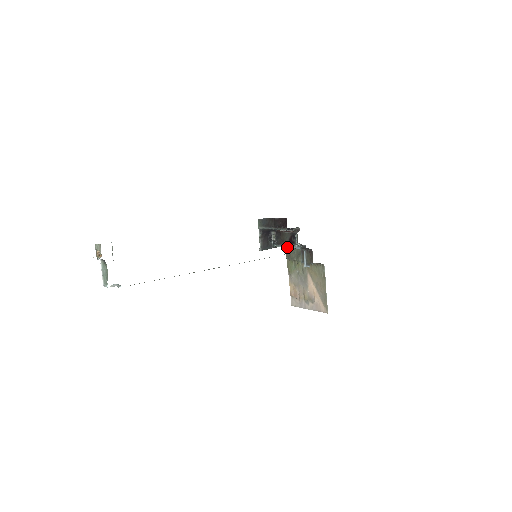
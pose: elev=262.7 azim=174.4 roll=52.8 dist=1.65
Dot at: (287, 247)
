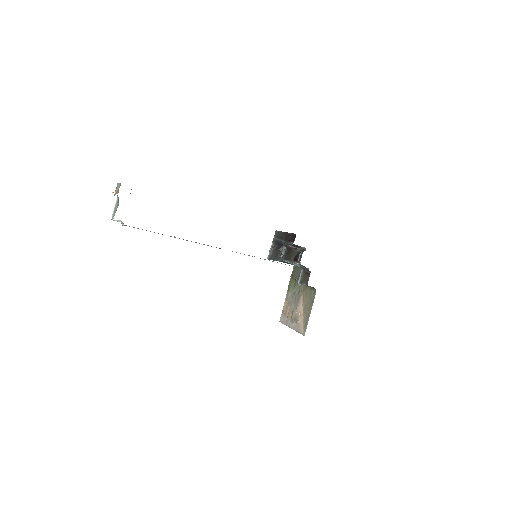
Dot at: (291, 263)
